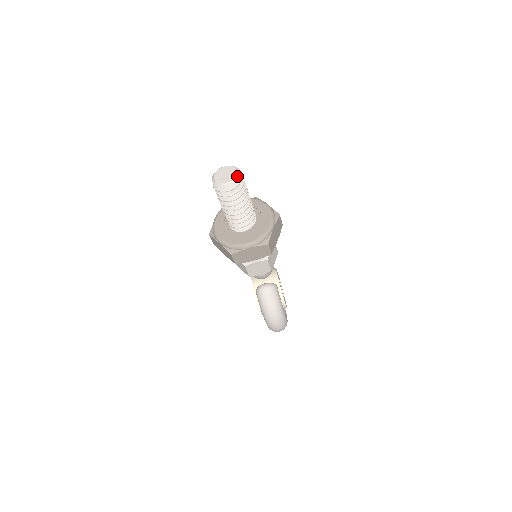
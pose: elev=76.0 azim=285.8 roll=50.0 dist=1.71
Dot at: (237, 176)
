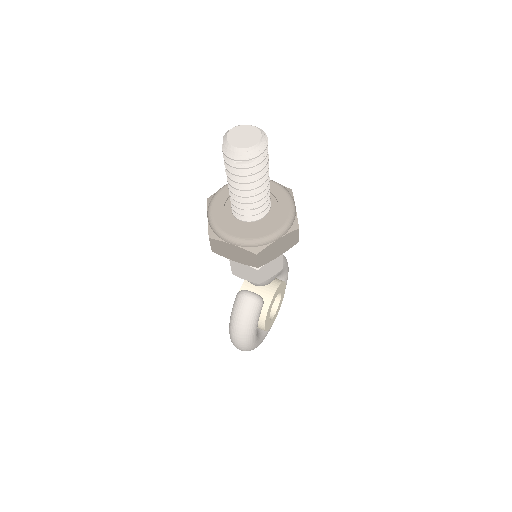
Dot at: (255, 147)
